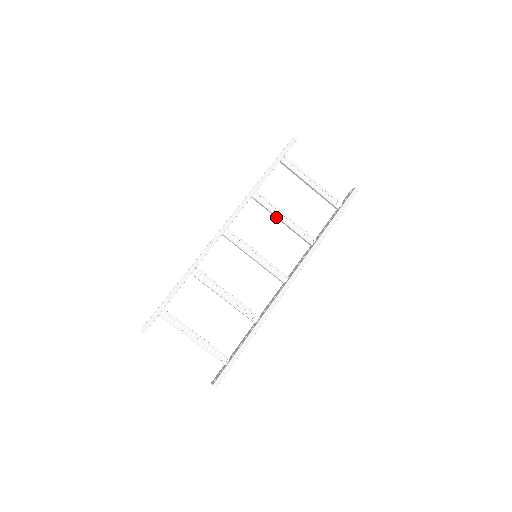
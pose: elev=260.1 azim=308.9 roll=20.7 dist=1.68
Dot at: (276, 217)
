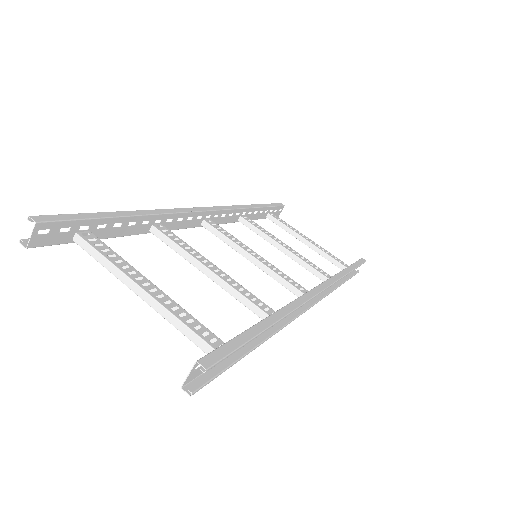
Dot at: (274, 244)
